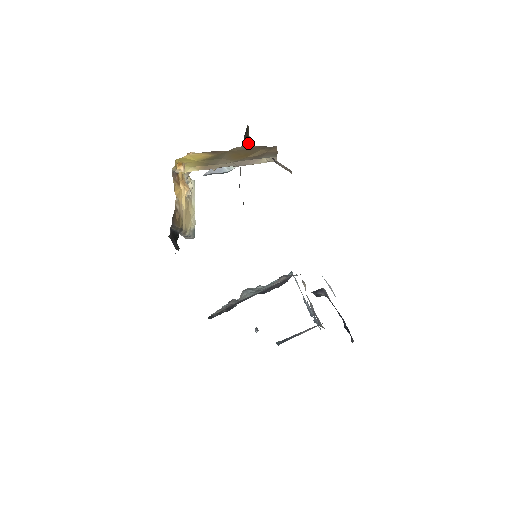
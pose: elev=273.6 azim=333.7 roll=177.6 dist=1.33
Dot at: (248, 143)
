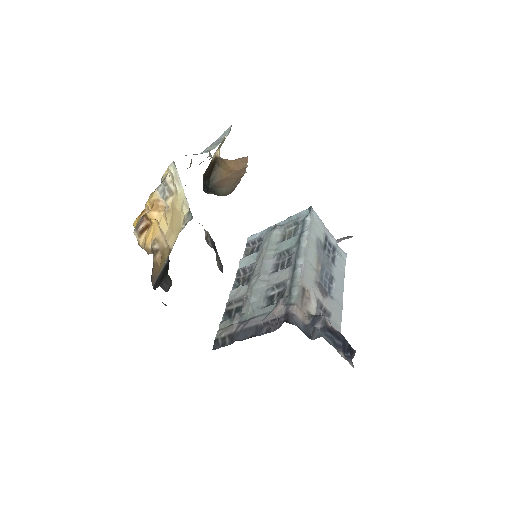
Dot at: (214, 170)
